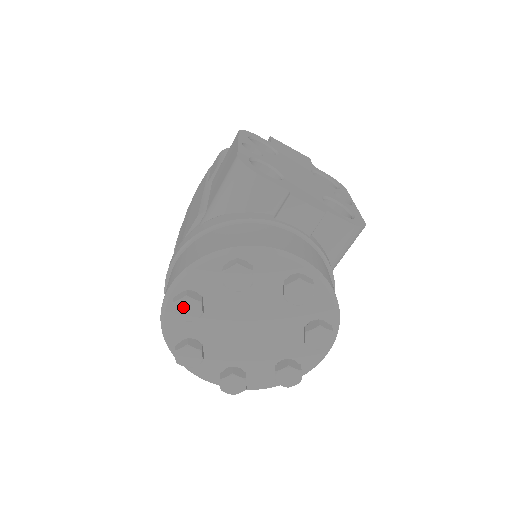
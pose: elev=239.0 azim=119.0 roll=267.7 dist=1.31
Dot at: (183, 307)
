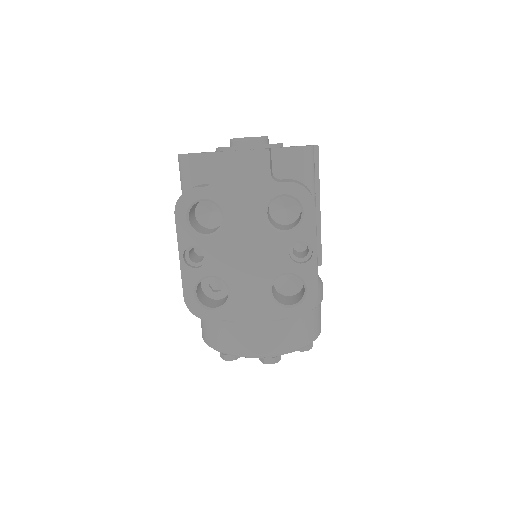
Dot at: occluded
